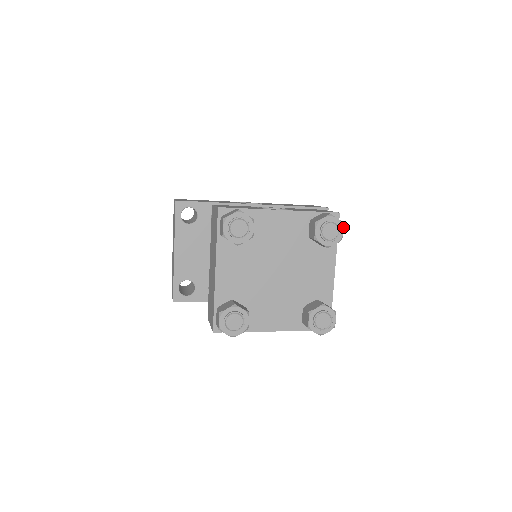
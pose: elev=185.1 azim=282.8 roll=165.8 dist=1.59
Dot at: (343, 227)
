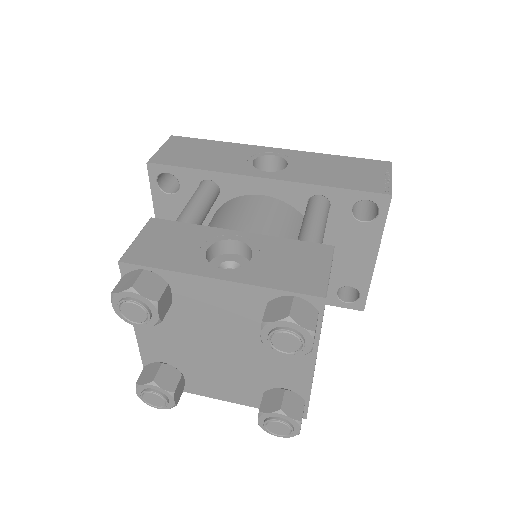
Dot at: (312, 339)
